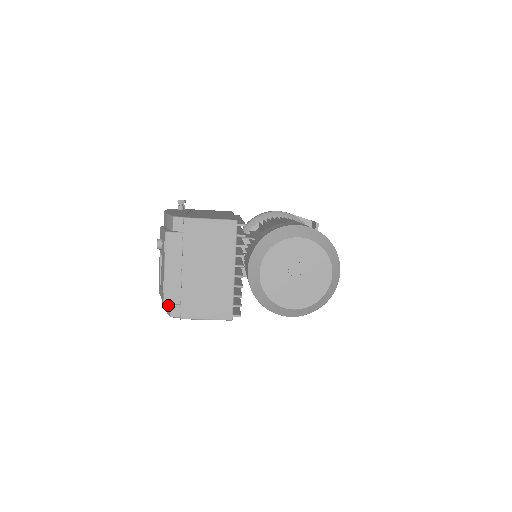
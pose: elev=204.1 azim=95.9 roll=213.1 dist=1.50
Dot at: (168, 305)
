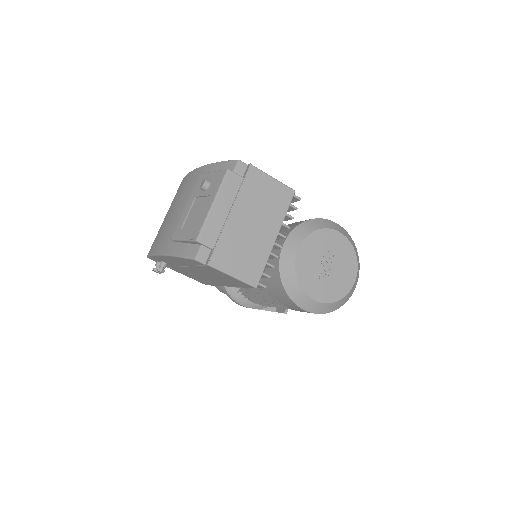
Dot at: (194, 248)
